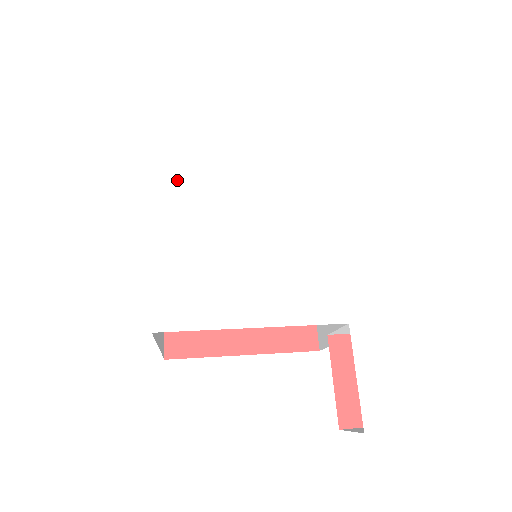
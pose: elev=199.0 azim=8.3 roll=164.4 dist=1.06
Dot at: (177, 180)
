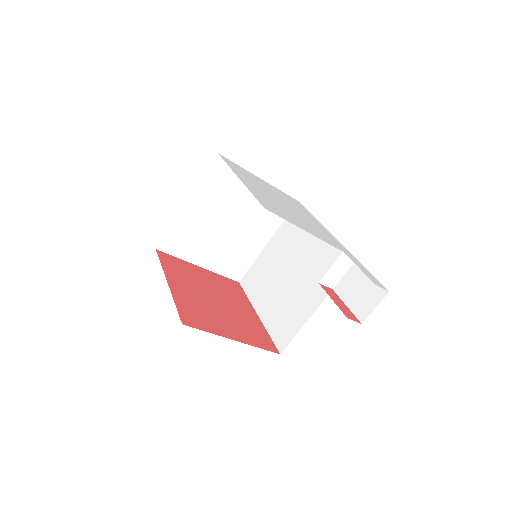
Dot at: (243, 176)
